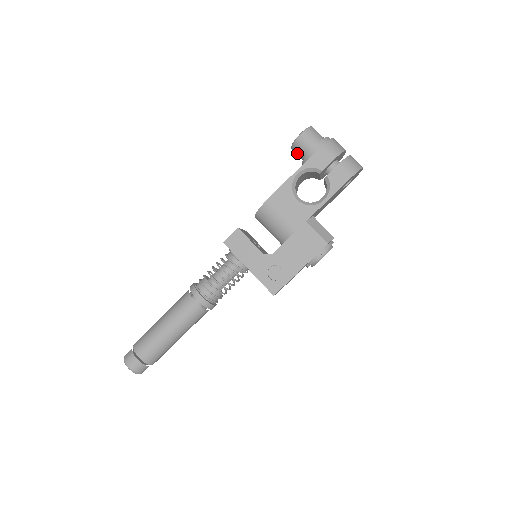
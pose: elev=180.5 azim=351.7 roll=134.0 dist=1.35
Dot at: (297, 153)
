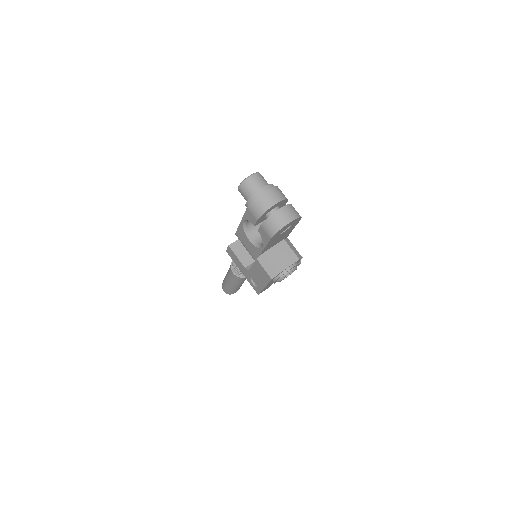
Dot at: occluded
